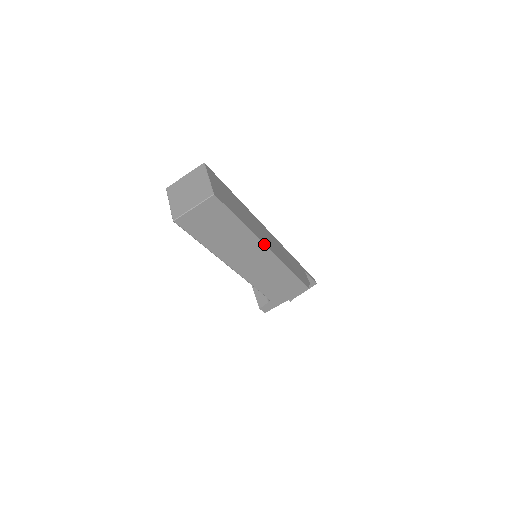
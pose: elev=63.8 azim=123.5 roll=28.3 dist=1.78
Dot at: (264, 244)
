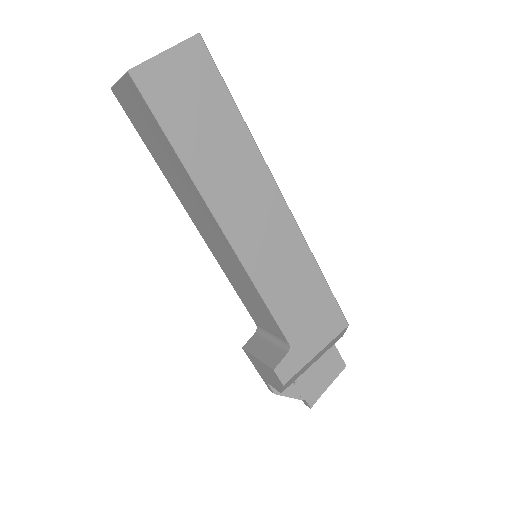
Dot at: (276, 184)
